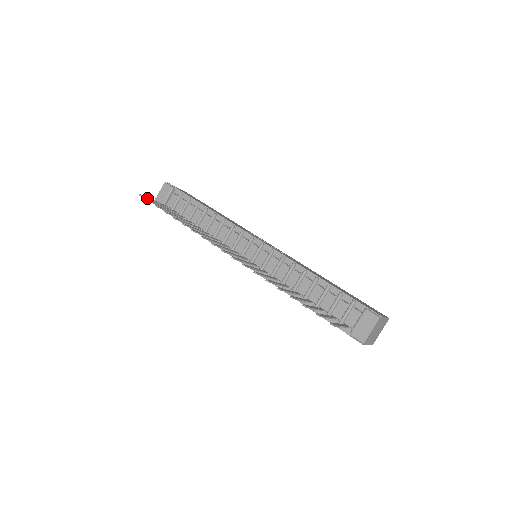
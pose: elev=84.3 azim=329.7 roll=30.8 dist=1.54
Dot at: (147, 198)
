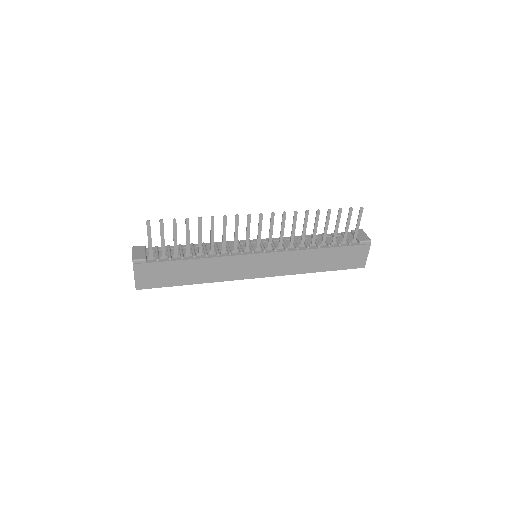
Dot at: (150, 229)
